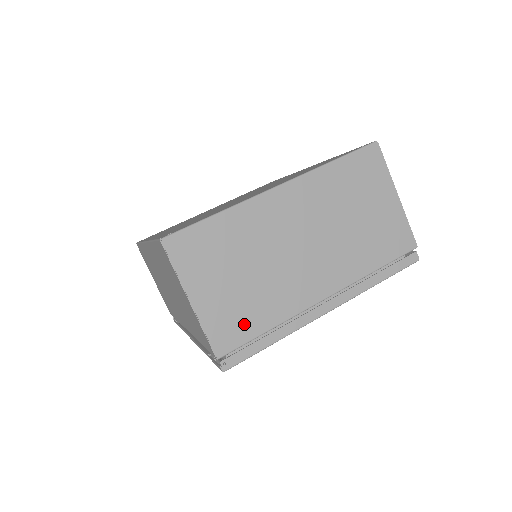
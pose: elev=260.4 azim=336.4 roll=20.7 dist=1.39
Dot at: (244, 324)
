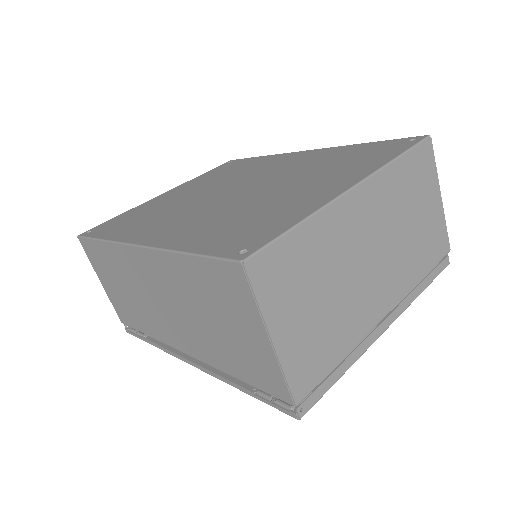
Dot at: (321, 358)
